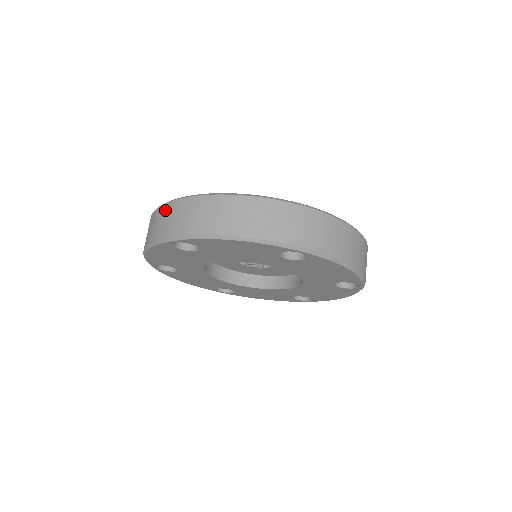
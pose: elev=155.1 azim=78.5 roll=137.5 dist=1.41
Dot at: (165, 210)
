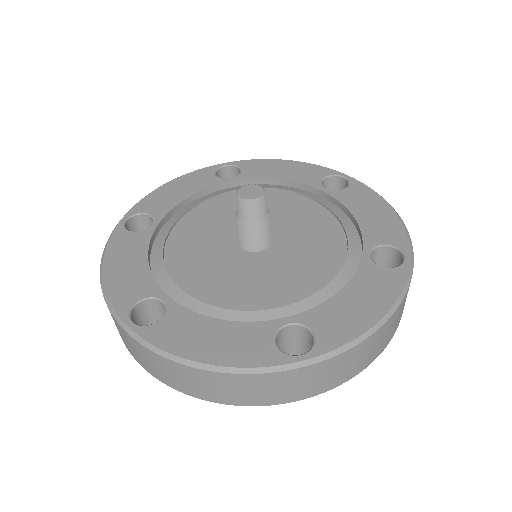
Dot at: (275, 380)
